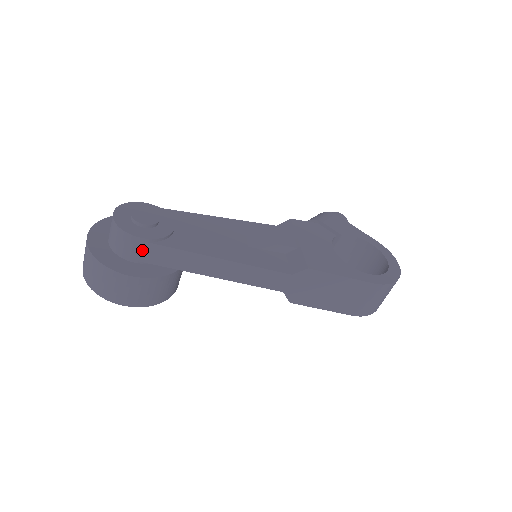
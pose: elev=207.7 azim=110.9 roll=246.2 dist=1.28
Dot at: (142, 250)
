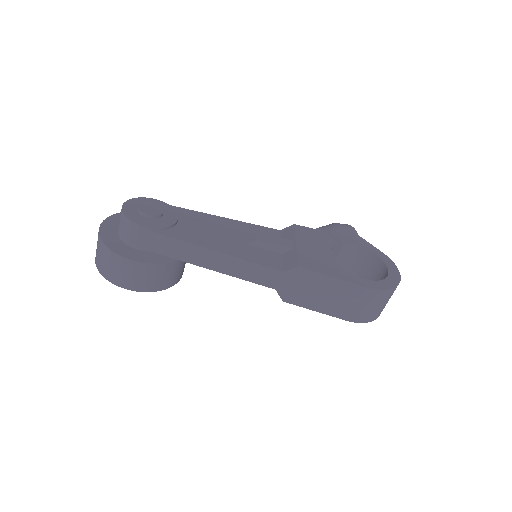
Dot at: (144, 238)
